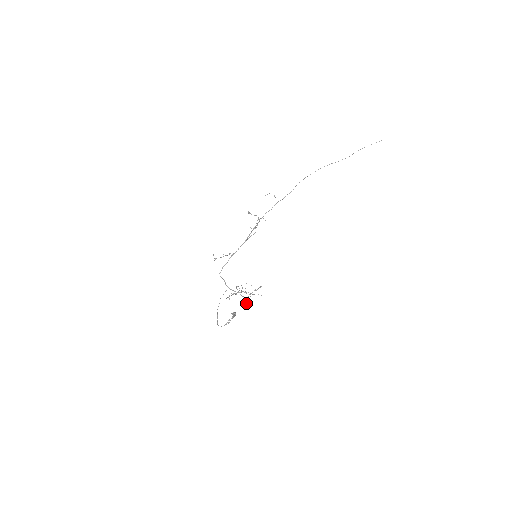
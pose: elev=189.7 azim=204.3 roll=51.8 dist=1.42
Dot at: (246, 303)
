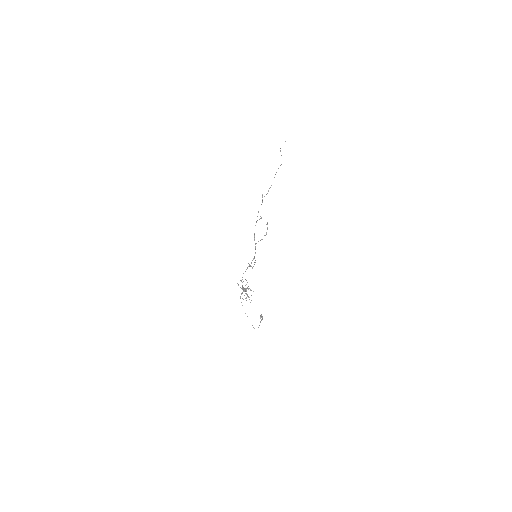
Dot at: occluded
